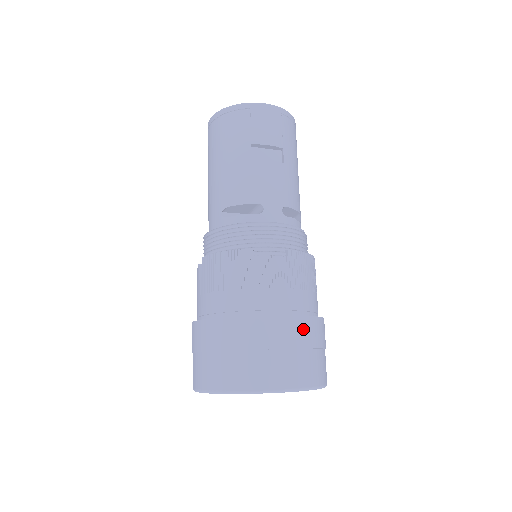
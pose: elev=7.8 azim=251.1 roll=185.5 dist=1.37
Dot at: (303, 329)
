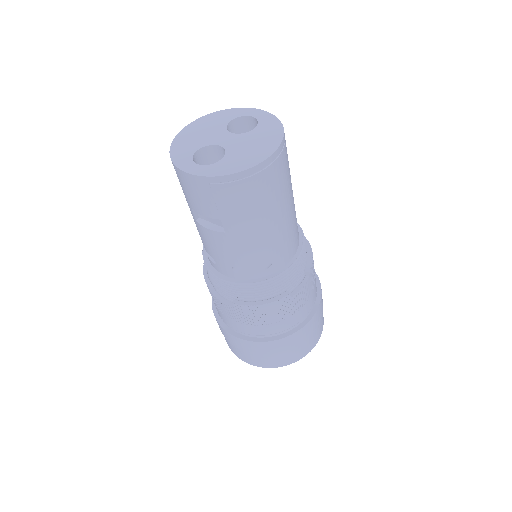
Dot at: (251, 346)
